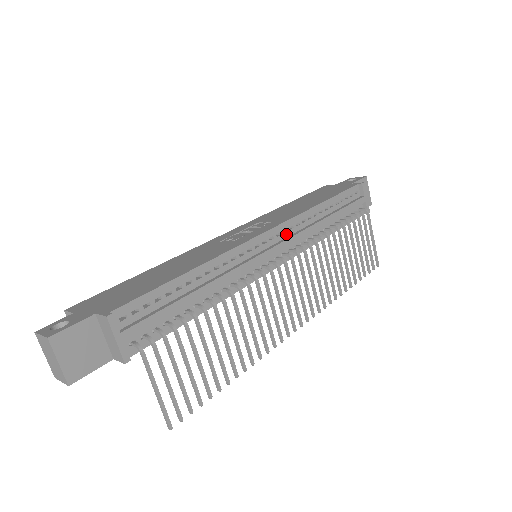
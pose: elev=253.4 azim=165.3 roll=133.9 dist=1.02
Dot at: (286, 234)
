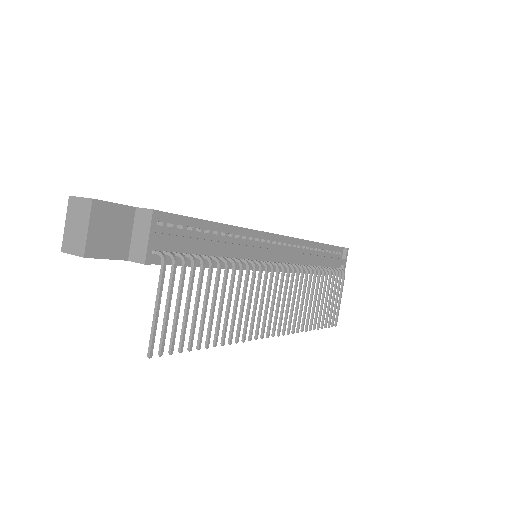
Dot at: (289, 248)
